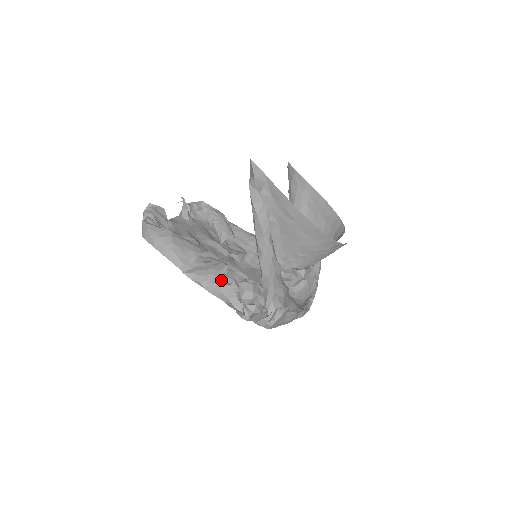
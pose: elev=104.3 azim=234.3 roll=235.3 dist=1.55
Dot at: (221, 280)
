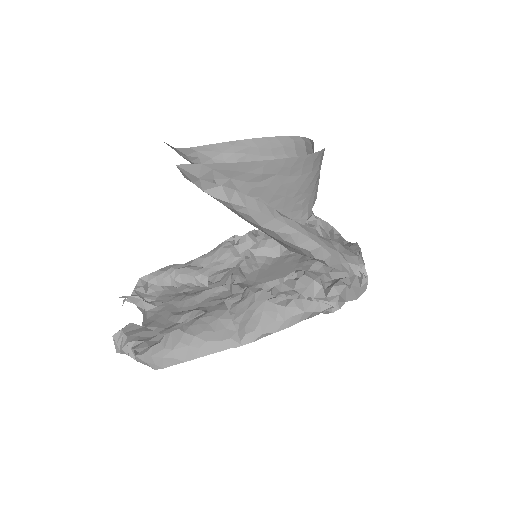
Dot at: (279, 307)
